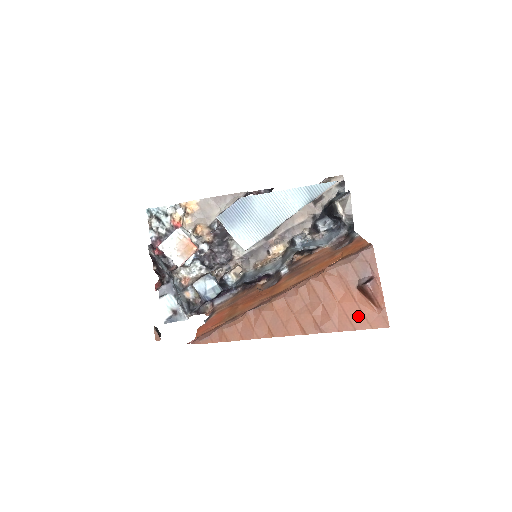
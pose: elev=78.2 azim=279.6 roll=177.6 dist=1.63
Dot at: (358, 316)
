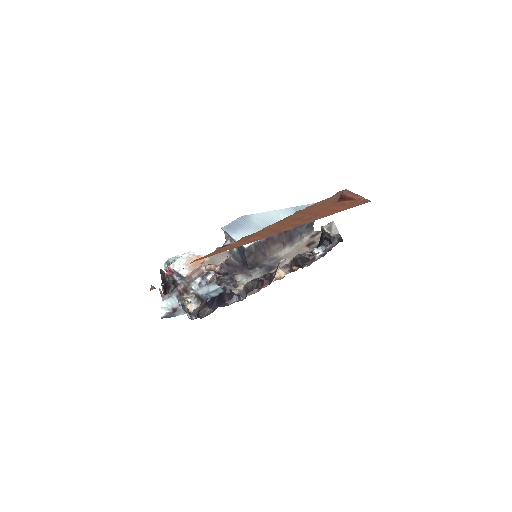
Dot at: (342, 207)
